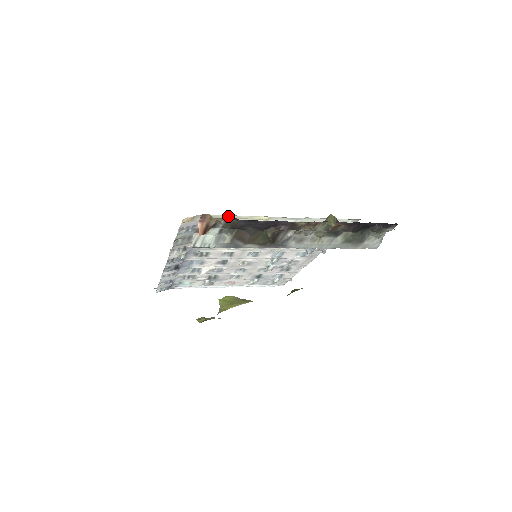
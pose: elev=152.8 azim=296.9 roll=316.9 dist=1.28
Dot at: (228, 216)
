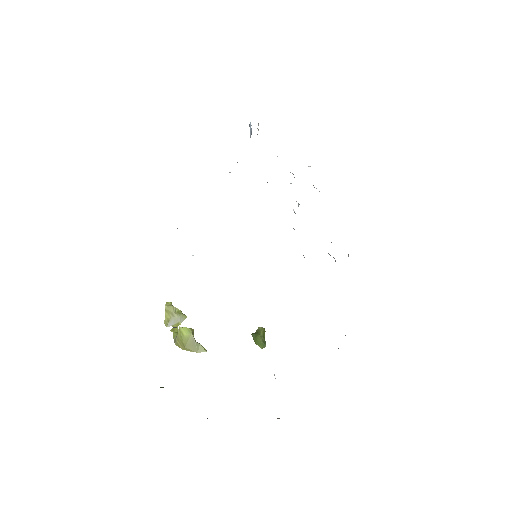
Dot at: occluded
